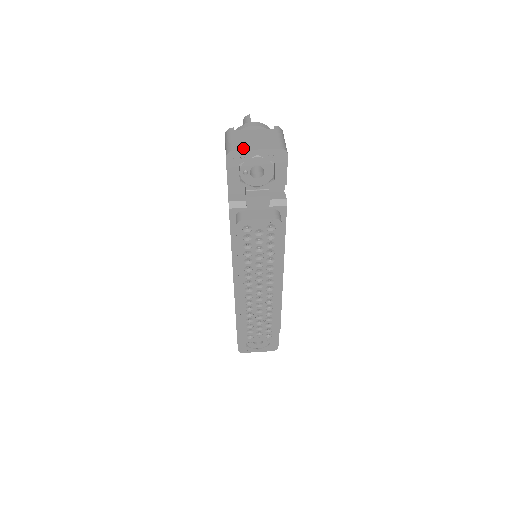
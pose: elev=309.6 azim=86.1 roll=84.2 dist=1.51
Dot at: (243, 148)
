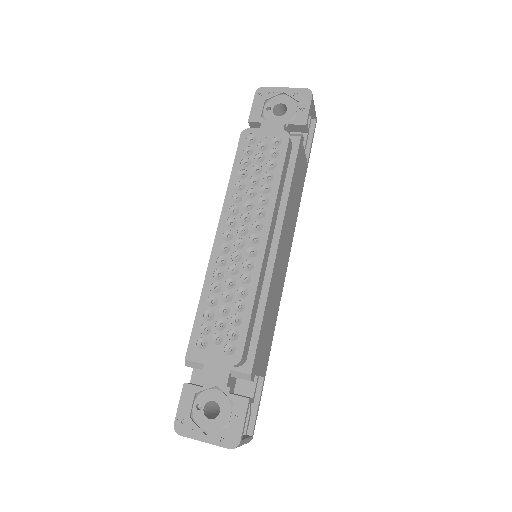
Dot at: (273, 89)
